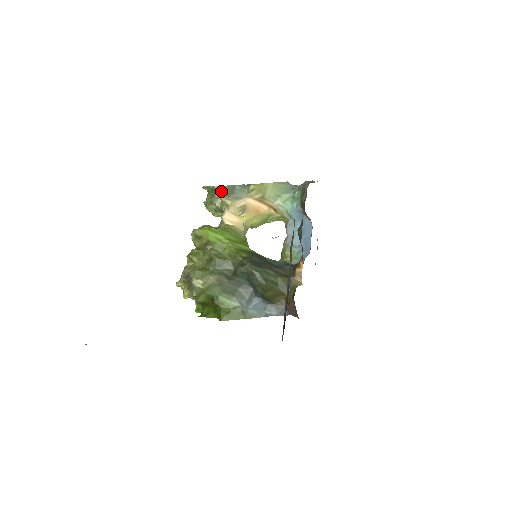
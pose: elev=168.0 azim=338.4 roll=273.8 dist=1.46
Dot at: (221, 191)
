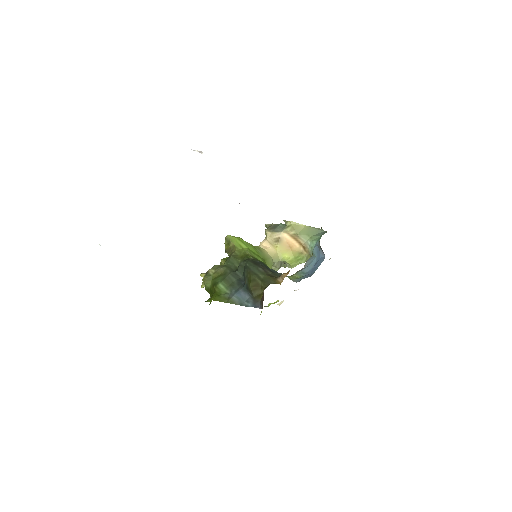
Dot at: (269, 227)
